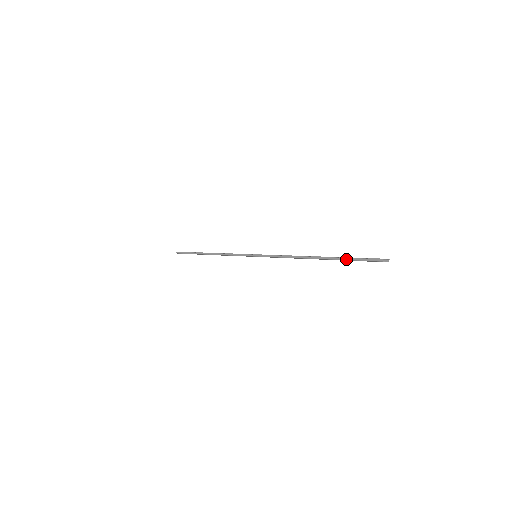
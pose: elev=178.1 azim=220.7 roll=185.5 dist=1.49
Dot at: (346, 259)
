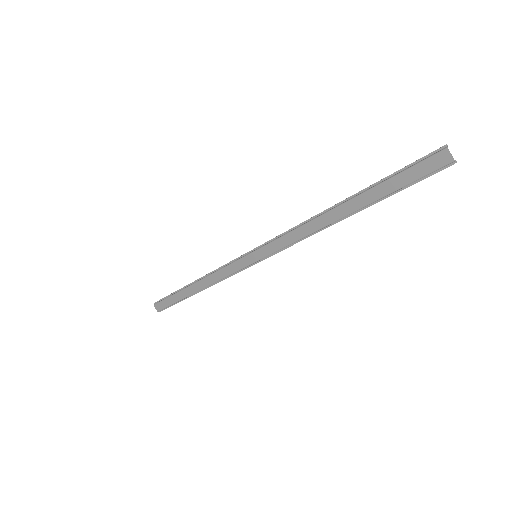
Dot at: (389, 178)
